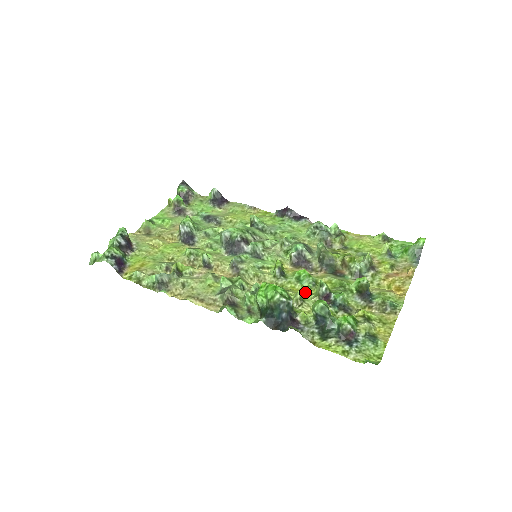
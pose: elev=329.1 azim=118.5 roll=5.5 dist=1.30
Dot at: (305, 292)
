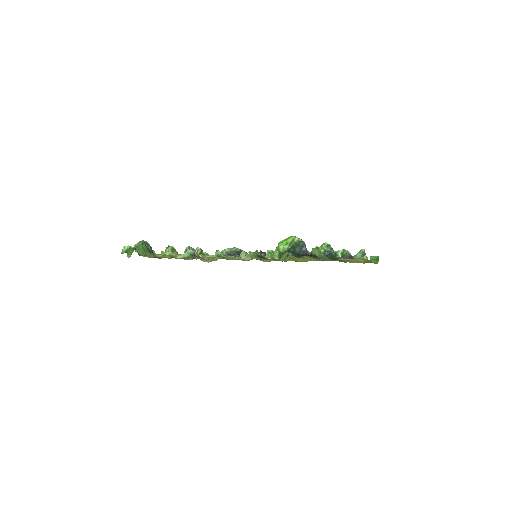
Dot at: (304, 261)
